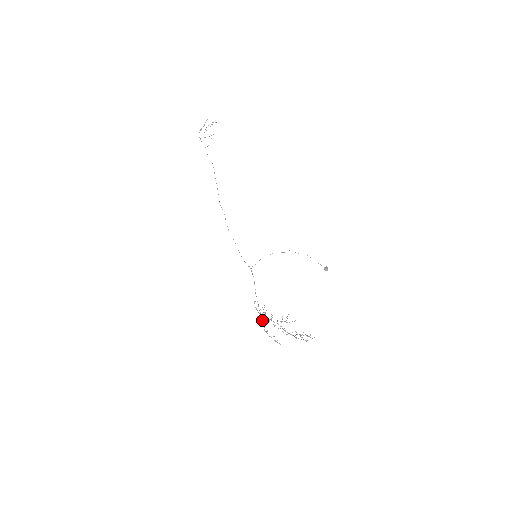
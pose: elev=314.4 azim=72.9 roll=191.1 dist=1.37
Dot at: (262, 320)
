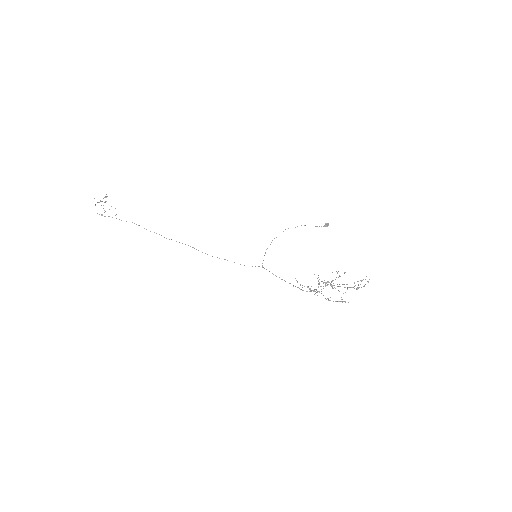
Dot at: (318, 291)
